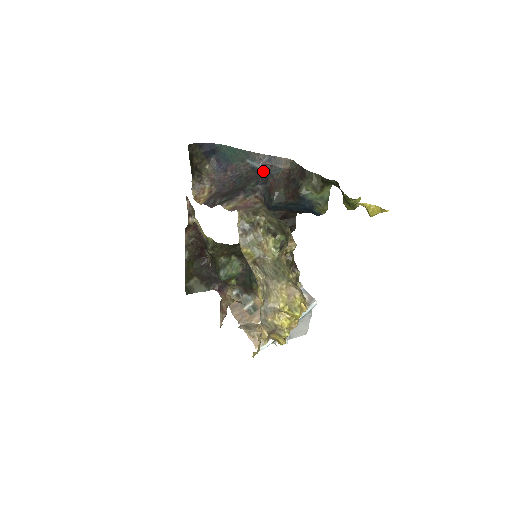
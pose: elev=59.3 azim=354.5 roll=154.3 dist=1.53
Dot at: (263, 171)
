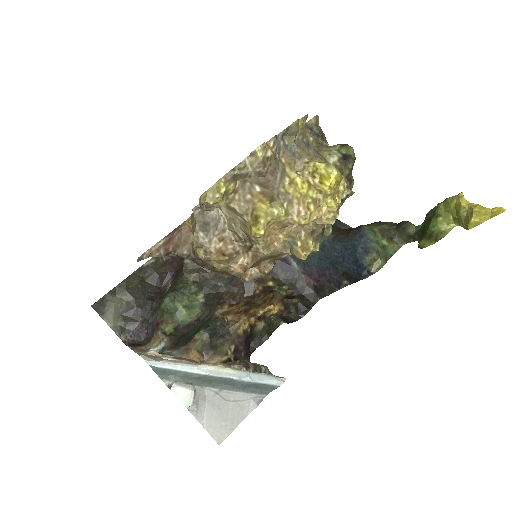
Dot at: occluded
